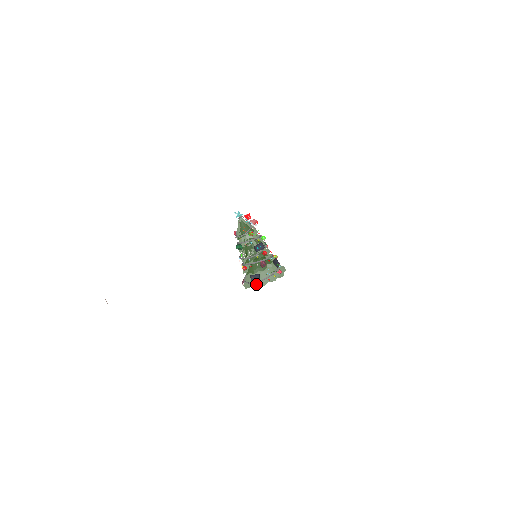
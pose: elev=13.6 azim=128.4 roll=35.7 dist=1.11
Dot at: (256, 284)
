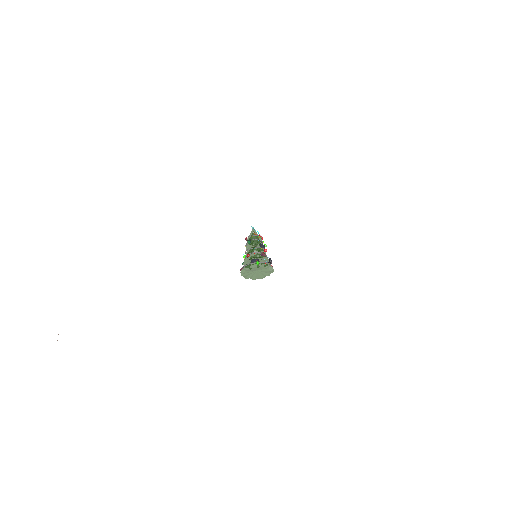
Dot at: (256, 261)
